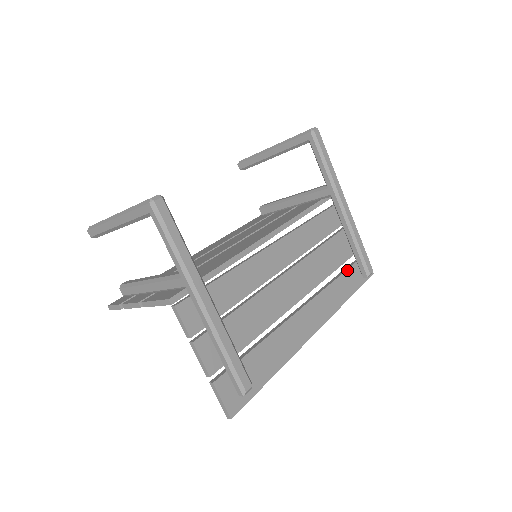
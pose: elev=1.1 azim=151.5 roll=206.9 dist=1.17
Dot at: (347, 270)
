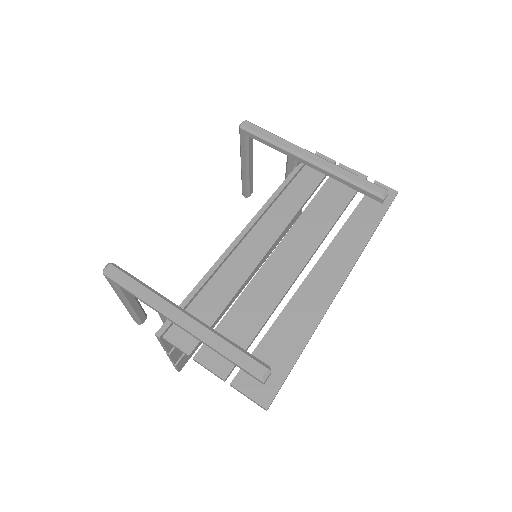
Dot at: (356, 209)
